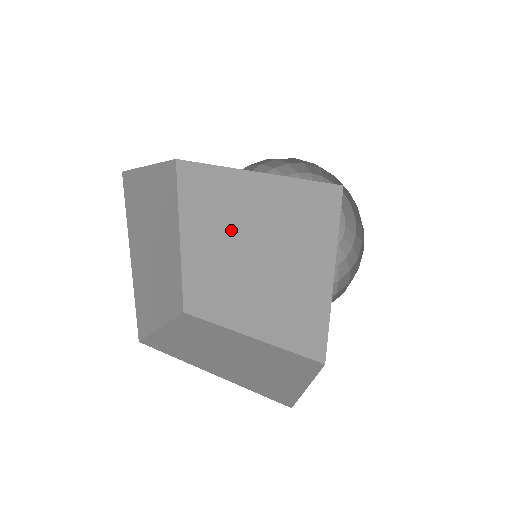
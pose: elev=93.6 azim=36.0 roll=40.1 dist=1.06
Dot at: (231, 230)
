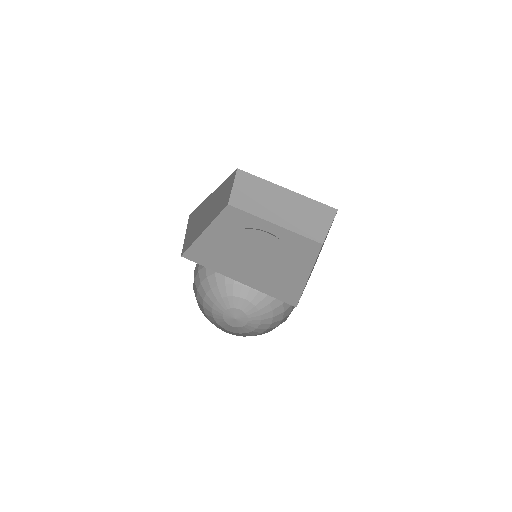
Dot at: (251, 236)
